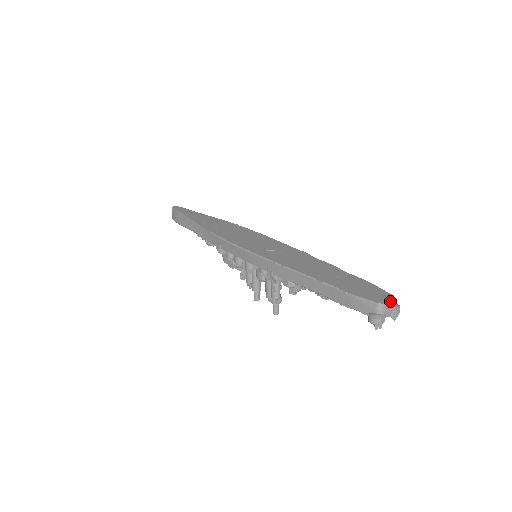
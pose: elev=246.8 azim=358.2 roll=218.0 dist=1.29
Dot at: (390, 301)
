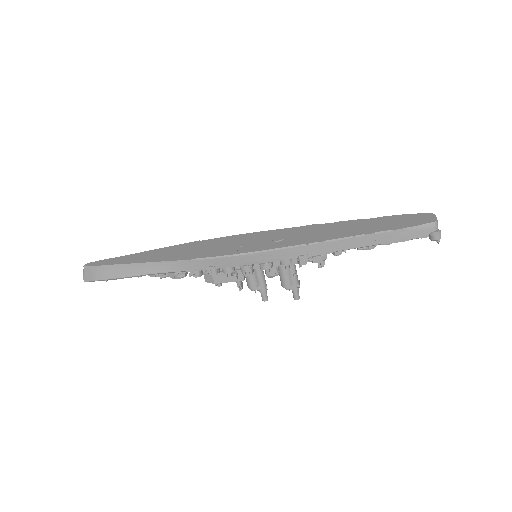
Dot at: (436, 217)
